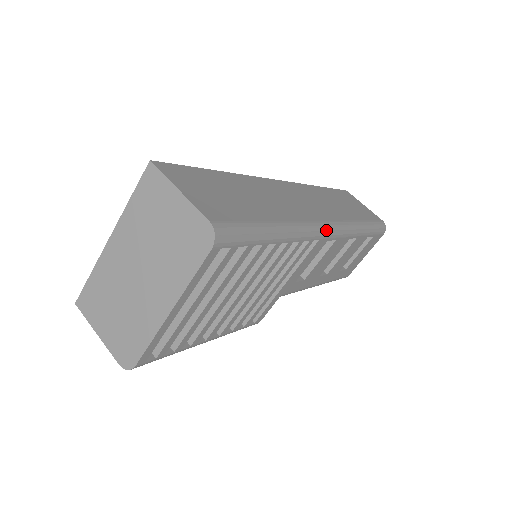
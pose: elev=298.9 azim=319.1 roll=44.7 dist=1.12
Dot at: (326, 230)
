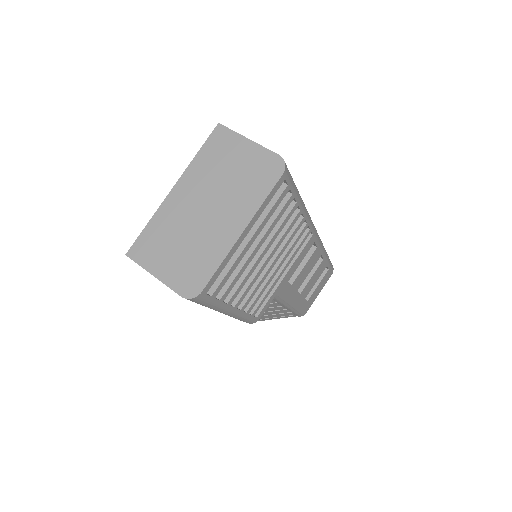
Dot at: (315, 230)
